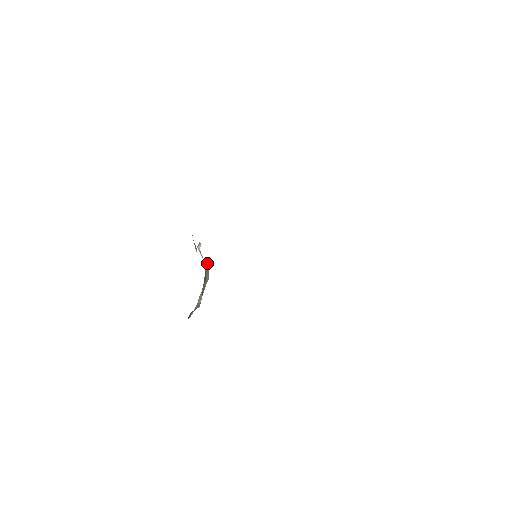
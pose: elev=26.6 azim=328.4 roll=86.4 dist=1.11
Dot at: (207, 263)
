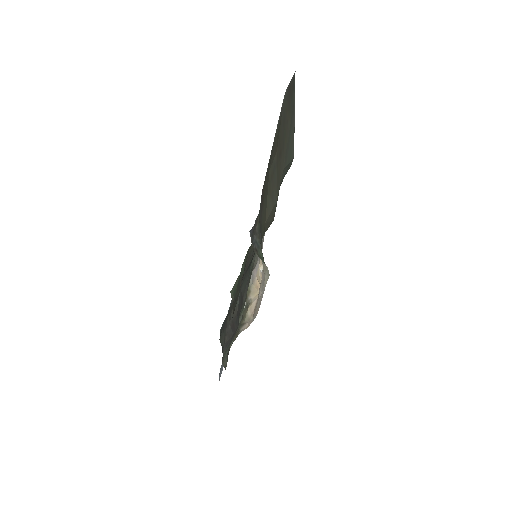
Dot at: (256, 279)
